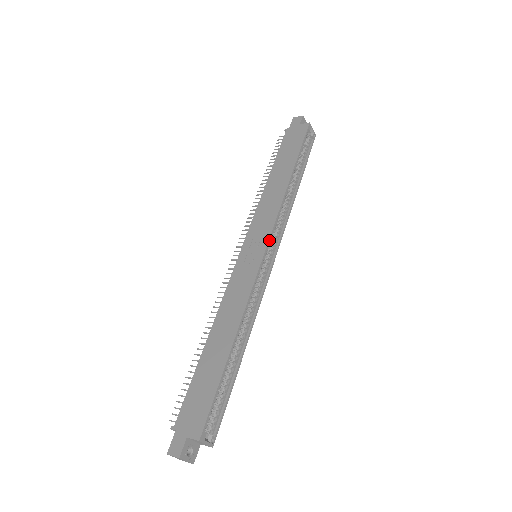
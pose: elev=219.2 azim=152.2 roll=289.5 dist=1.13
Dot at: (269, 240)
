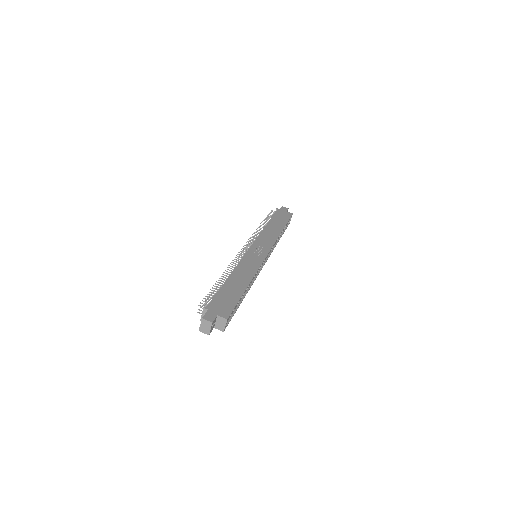
Dot at: (269, 251)
